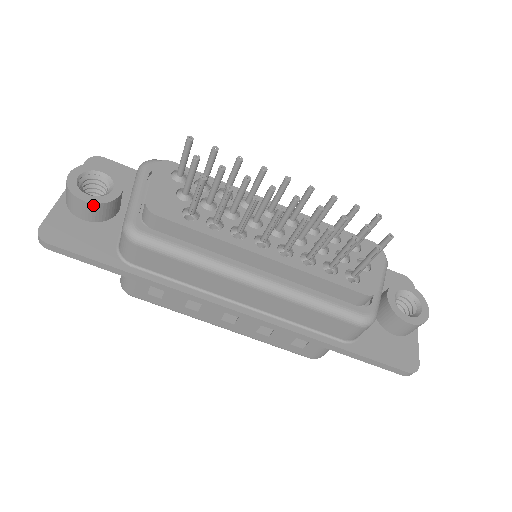
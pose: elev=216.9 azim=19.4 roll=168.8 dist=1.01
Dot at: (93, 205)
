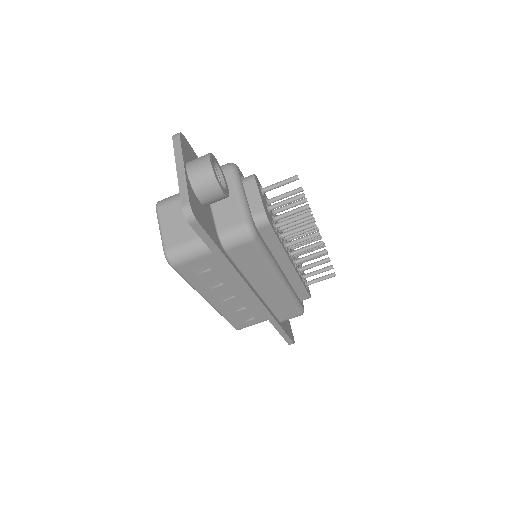
Dot at: (223, 196)
